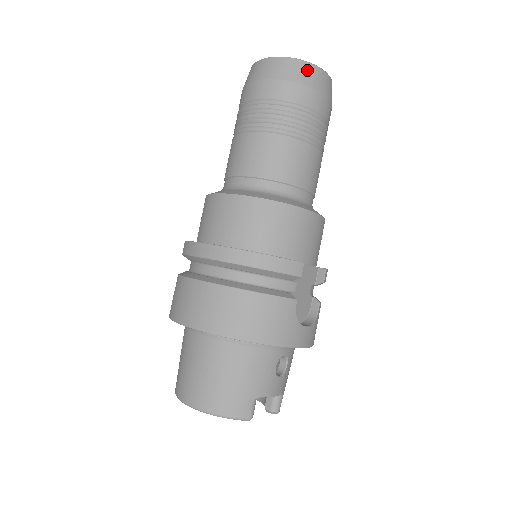
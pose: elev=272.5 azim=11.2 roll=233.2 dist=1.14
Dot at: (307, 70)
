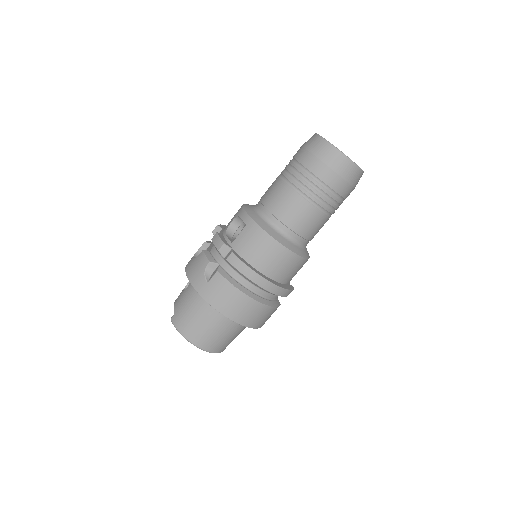
Dot at: (360, 177)
